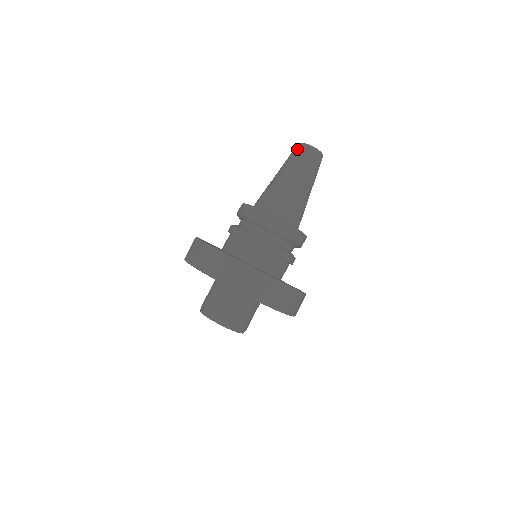
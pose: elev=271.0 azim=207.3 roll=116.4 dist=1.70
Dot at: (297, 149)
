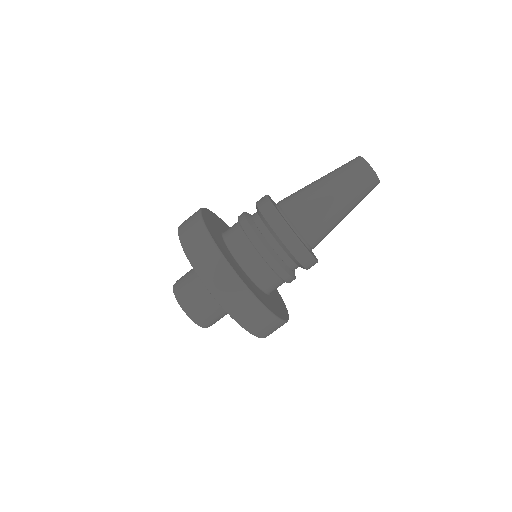
Dot at: (362, 171)
